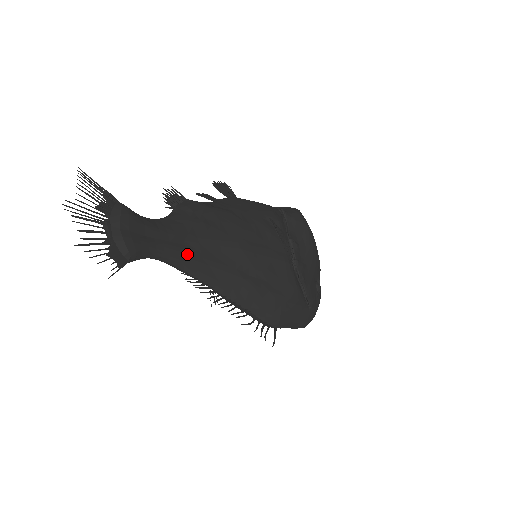
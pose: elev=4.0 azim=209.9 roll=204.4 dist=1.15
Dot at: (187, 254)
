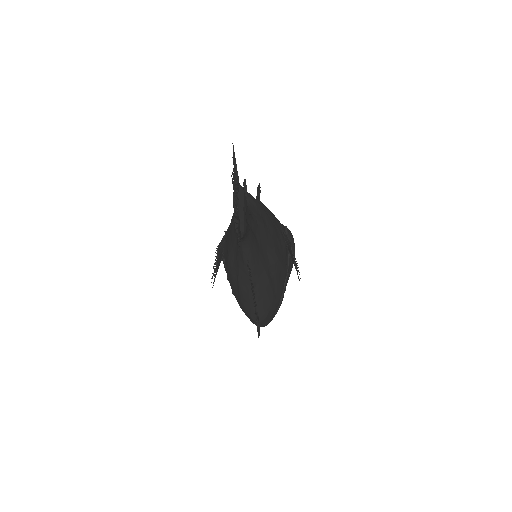
Dot at: (255, 244)
